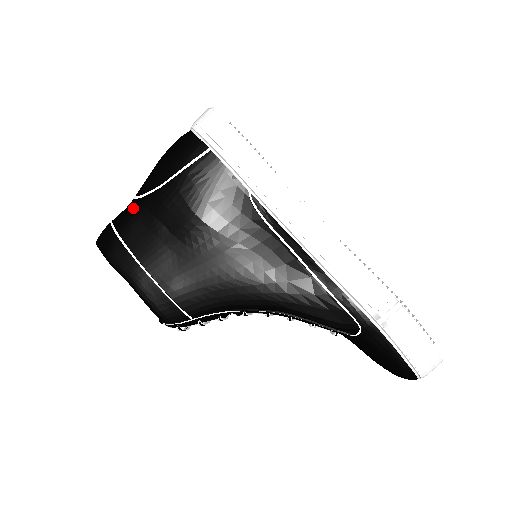
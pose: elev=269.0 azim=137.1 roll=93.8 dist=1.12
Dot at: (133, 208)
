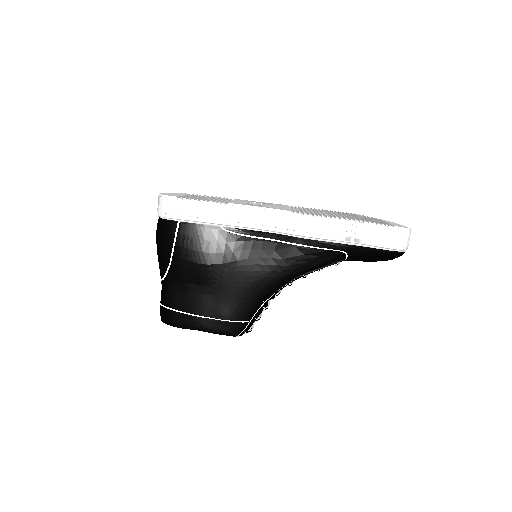
Dot at: (165, 287)
